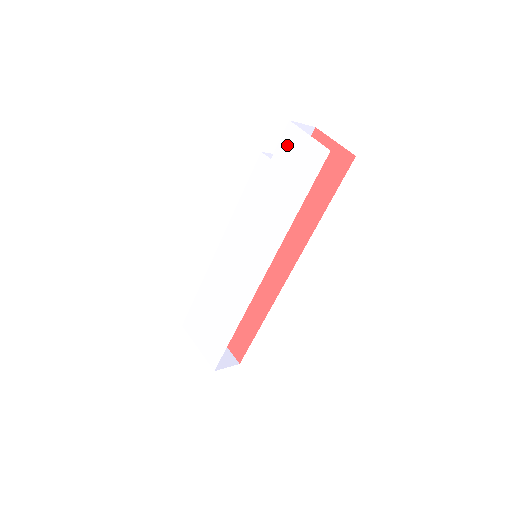
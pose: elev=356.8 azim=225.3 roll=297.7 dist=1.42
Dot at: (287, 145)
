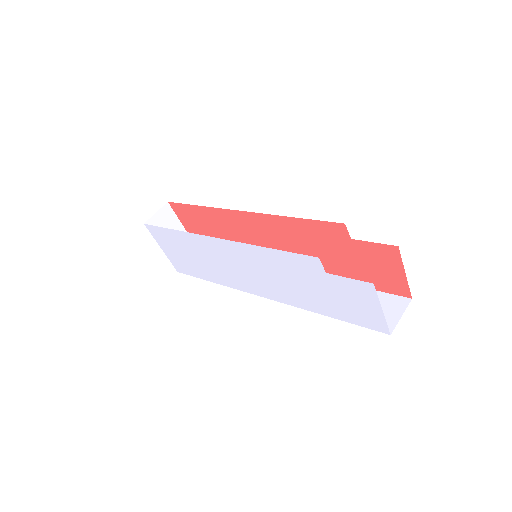
Dot at: (353, 289)
